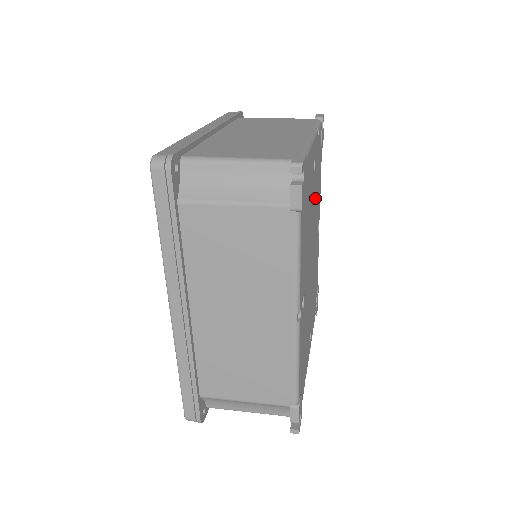
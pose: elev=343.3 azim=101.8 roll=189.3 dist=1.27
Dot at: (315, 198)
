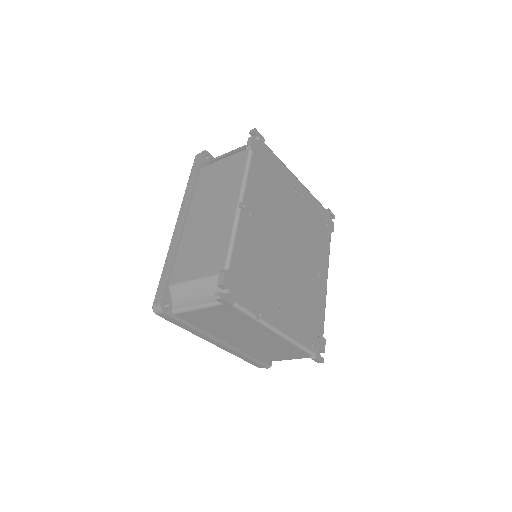
Dot at: (303, 224)
